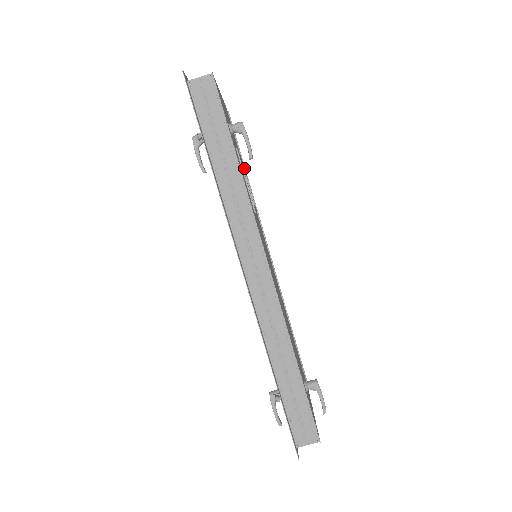
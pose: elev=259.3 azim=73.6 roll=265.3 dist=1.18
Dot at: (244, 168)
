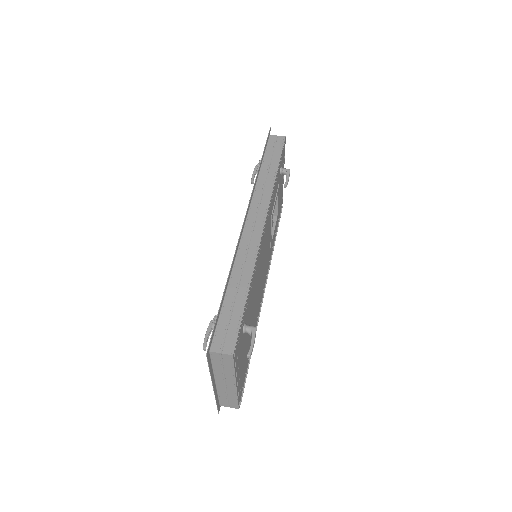
Dot at: (276, 221)
